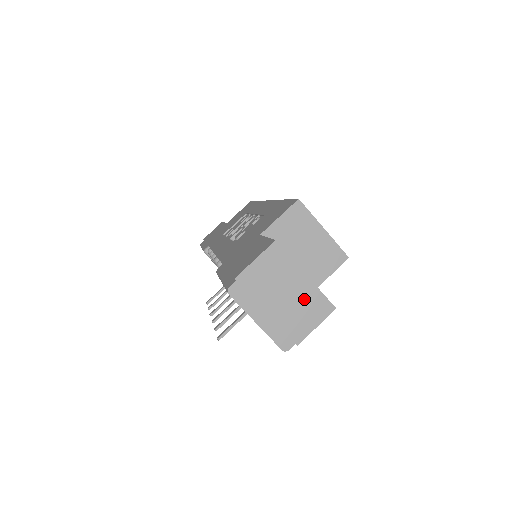
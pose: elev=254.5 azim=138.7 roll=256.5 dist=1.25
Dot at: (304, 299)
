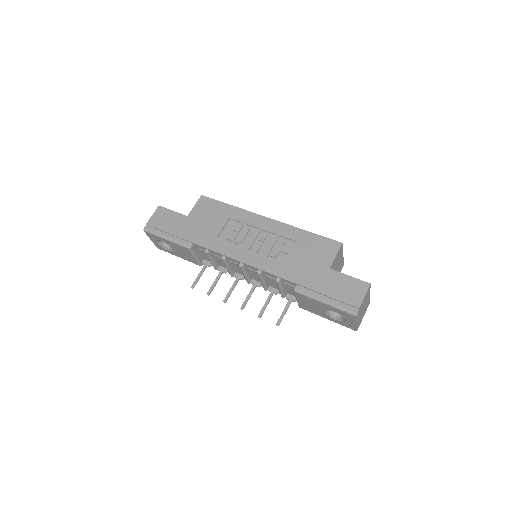
Dot at: occluded
